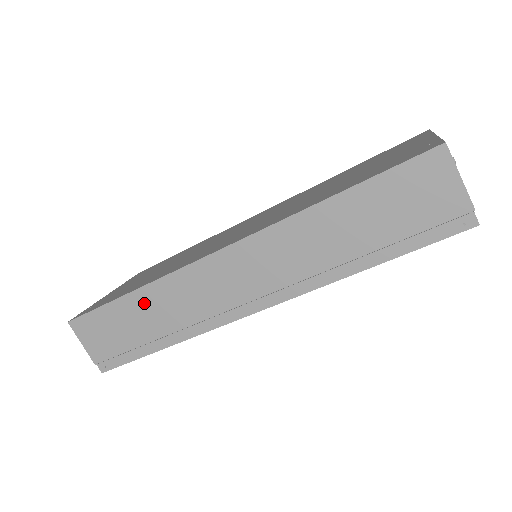
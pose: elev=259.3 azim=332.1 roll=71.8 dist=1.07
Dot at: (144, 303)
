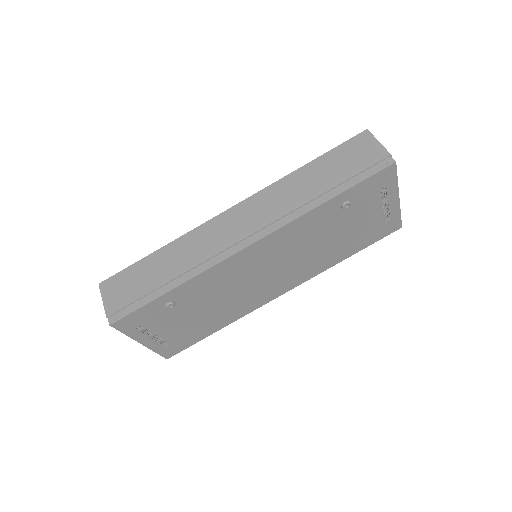
Dot at: (166, 255)
